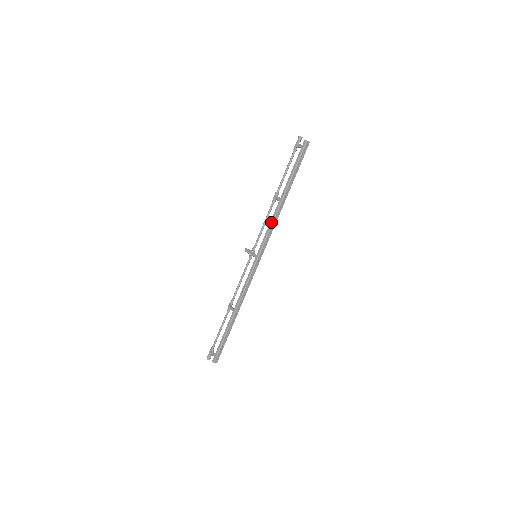
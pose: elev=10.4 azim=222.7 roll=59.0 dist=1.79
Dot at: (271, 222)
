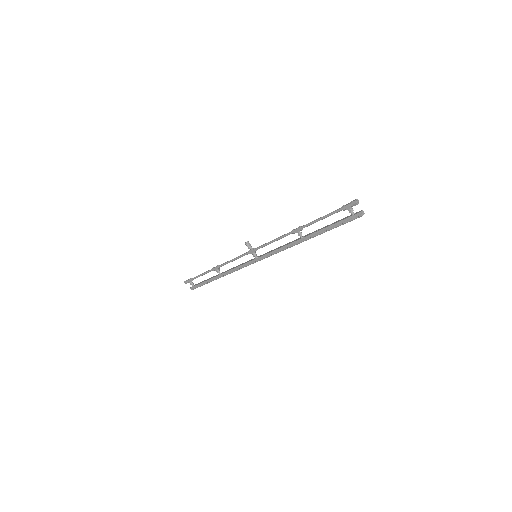
Dot at: (283, 248)
